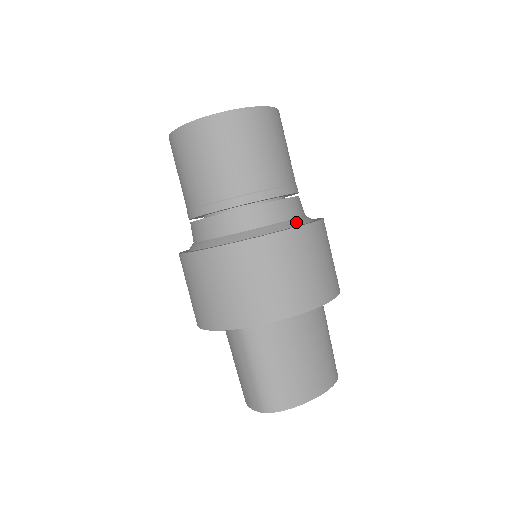
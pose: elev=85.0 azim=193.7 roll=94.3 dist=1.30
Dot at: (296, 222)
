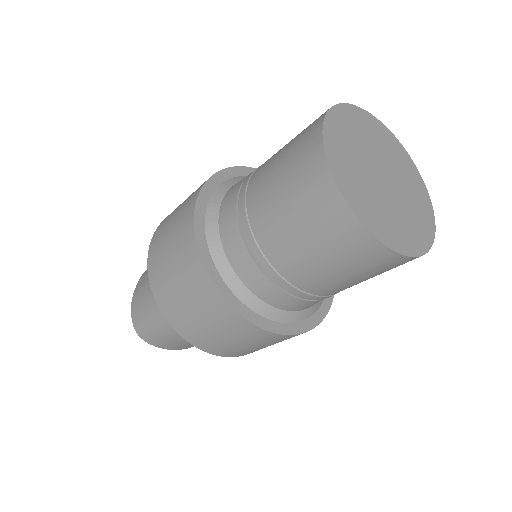
Dot at: (304, 315)
